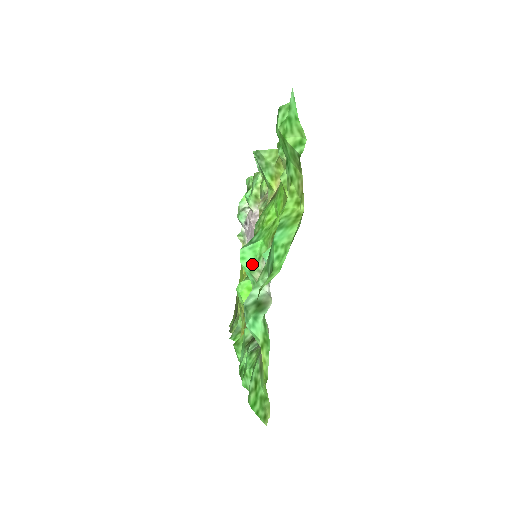
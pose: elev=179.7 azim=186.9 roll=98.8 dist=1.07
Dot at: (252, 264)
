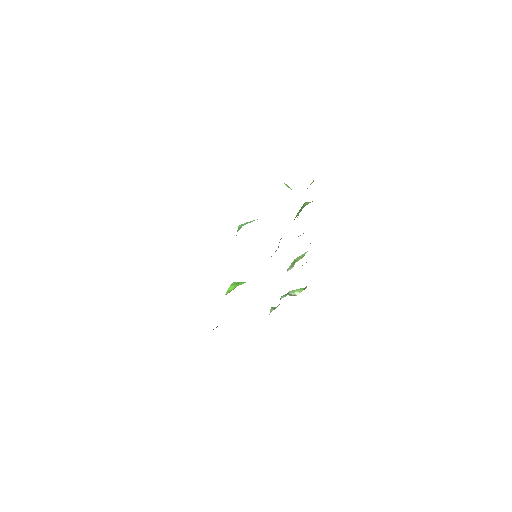
Dot at: (243, 225)
